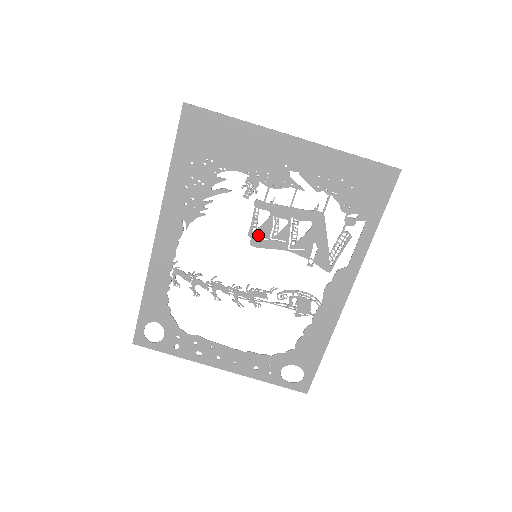
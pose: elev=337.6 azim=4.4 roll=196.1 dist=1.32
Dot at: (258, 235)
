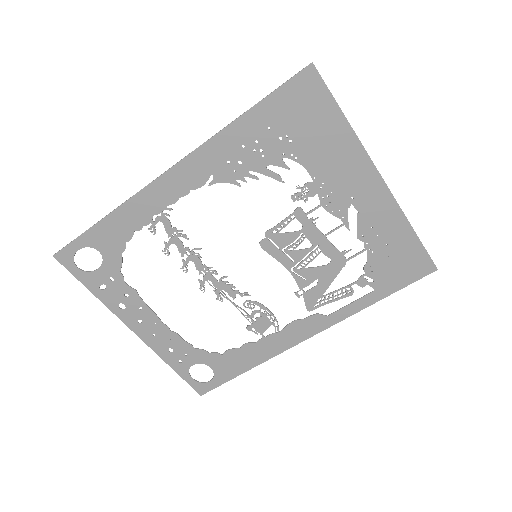
Dot at: (274, 239)
